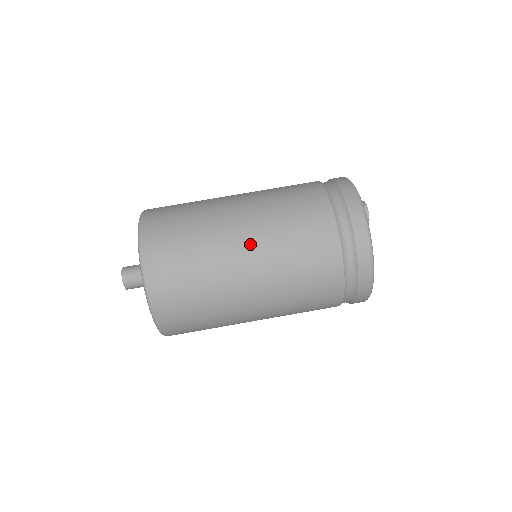
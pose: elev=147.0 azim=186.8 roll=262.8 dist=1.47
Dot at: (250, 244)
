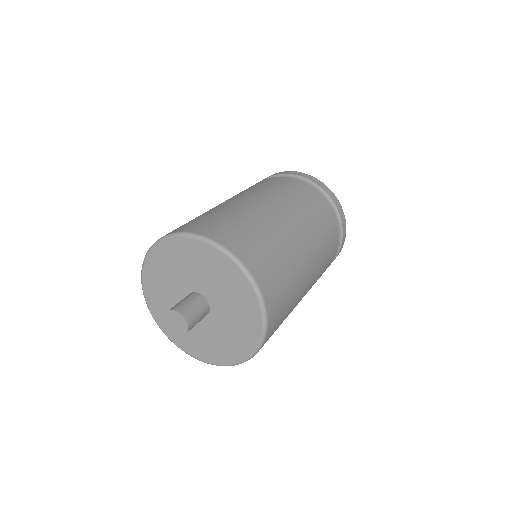
Dot at: (311, 256)
